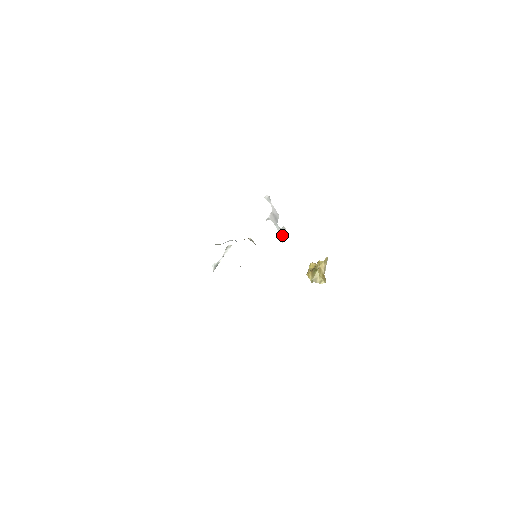
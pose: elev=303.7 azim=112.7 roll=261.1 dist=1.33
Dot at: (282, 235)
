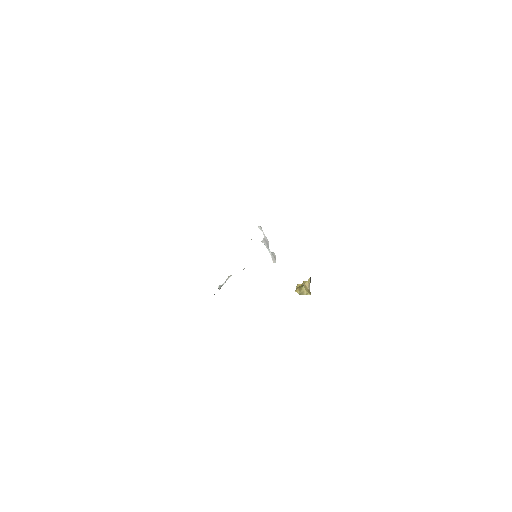
Dot at: (273, 257)
